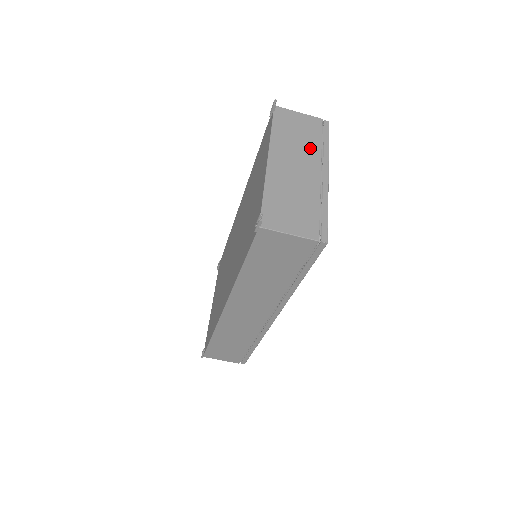
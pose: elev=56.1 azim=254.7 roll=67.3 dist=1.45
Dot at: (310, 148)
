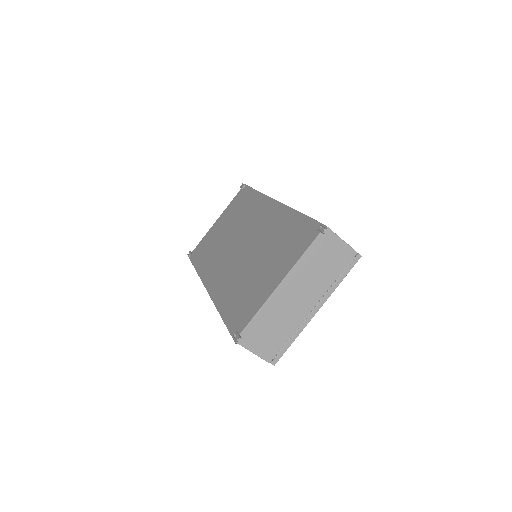
Dot at: (323, 282)
